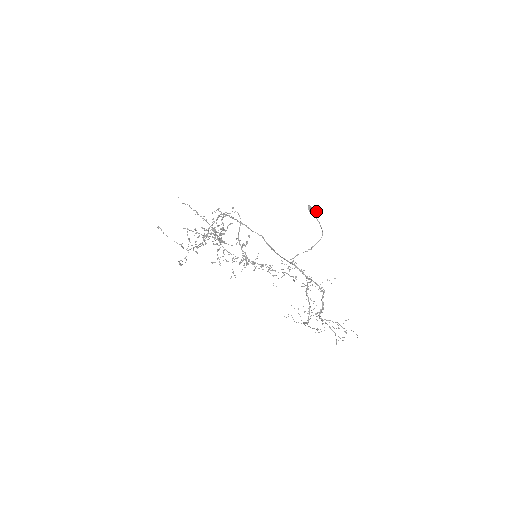
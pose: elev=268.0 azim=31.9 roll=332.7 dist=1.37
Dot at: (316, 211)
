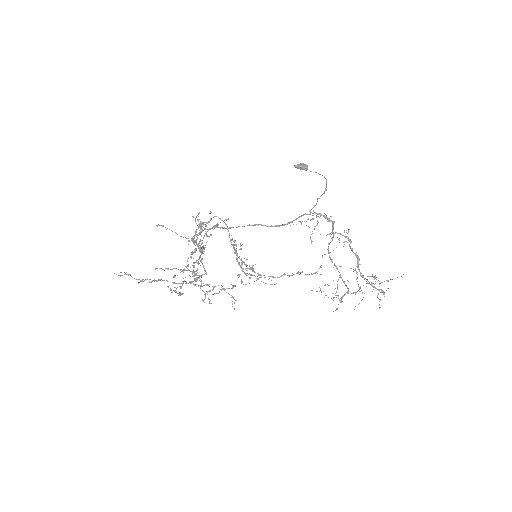
Dot at: (305, 165)
